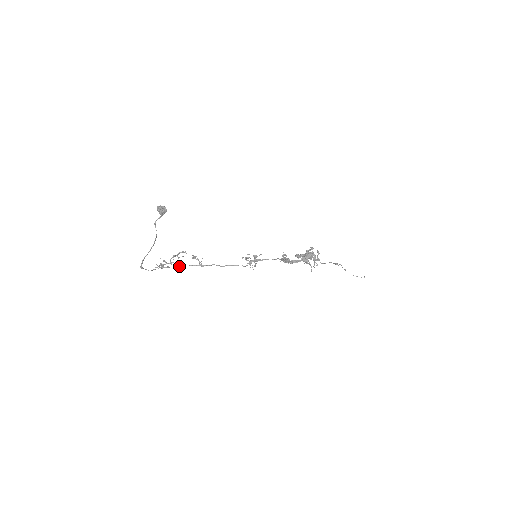
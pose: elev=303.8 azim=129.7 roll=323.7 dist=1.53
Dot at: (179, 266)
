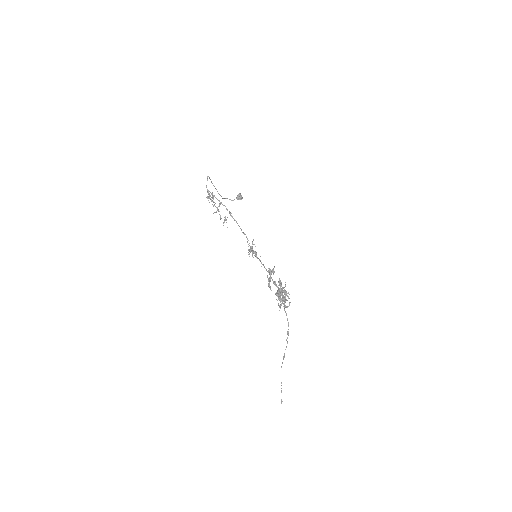
Dot at: occluded
